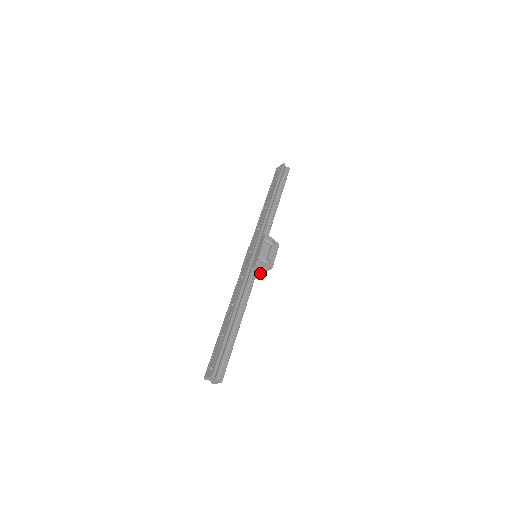
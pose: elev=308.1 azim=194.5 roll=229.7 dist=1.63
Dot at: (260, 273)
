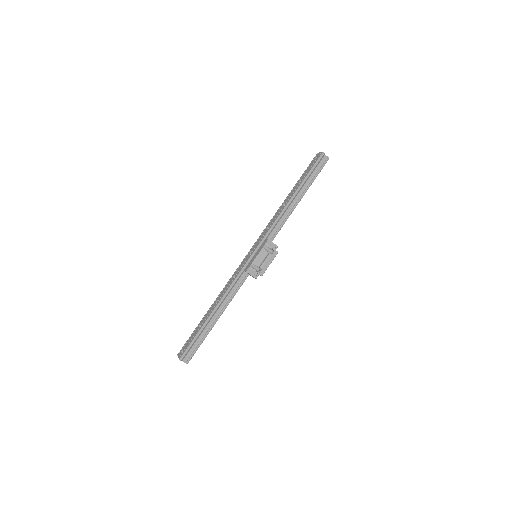
Dot at: (252, 276)
